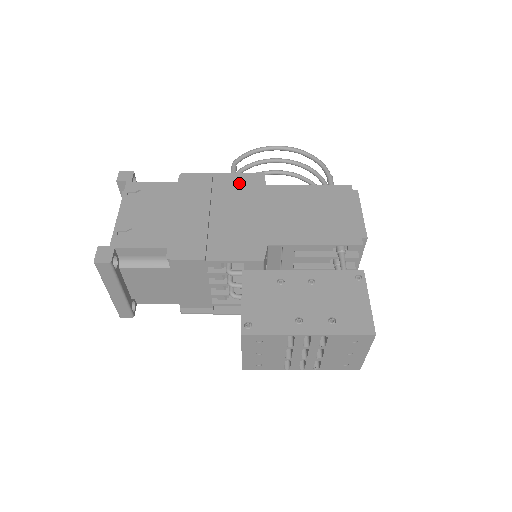
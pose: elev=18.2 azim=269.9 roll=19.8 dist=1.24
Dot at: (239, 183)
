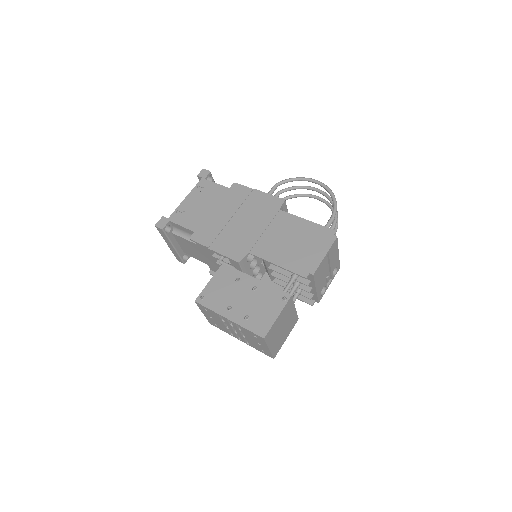
Dot at: (264, 202)
